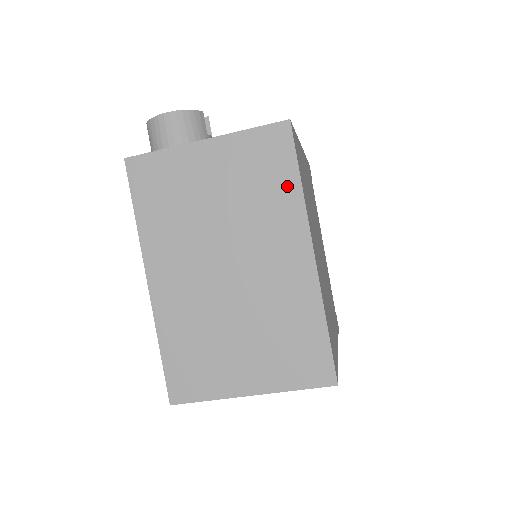
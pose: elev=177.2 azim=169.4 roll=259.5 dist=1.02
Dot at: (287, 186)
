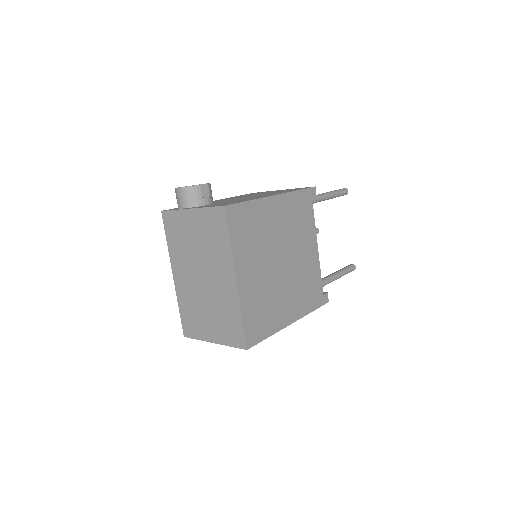
Dot at: (224, 242)
